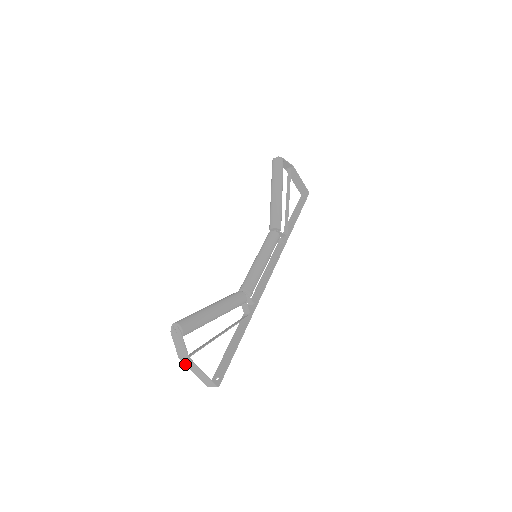
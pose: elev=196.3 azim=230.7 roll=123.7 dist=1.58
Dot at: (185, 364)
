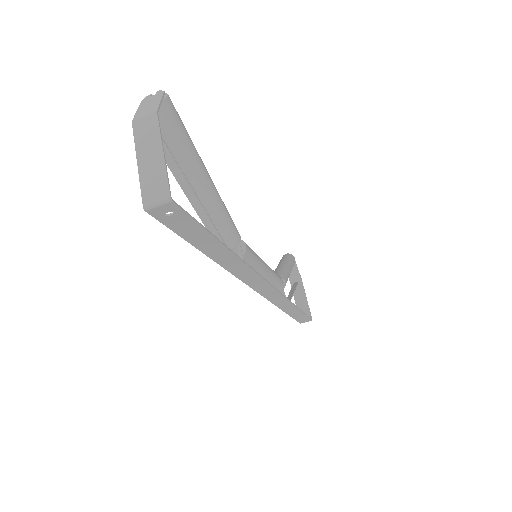
Dot at: (135, 136)
